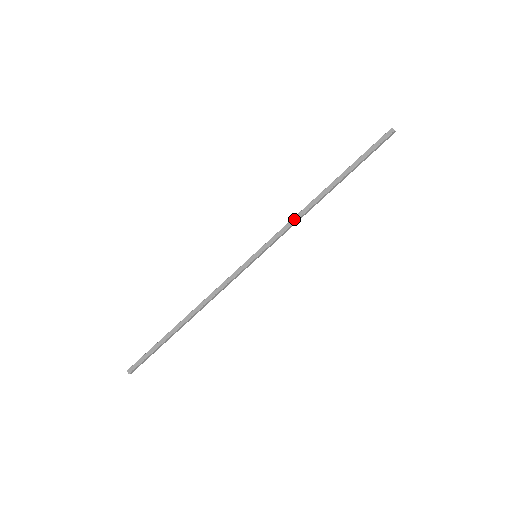
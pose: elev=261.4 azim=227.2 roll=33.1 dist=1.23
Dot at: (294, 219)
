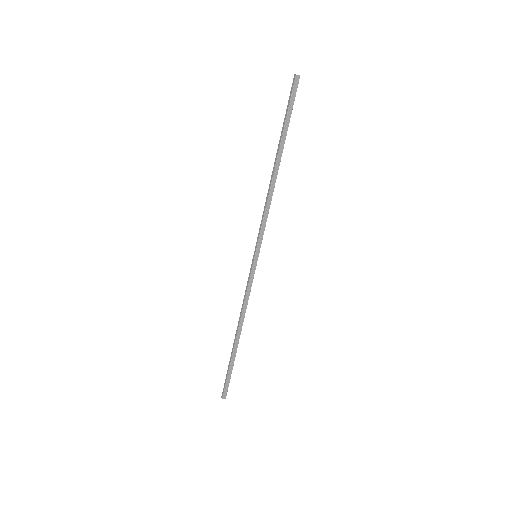
Dot at: (267, 208)
